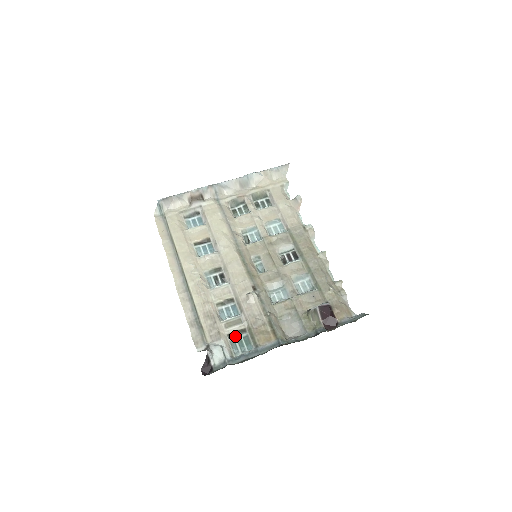
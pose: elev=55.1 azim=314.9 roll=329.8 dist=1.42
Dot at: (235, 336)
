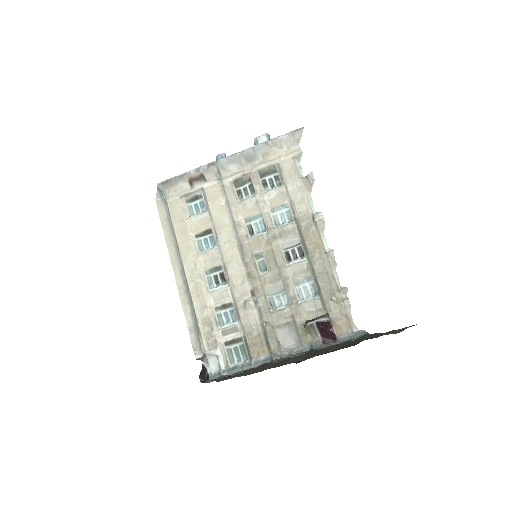
Dot at: (232, 344)
